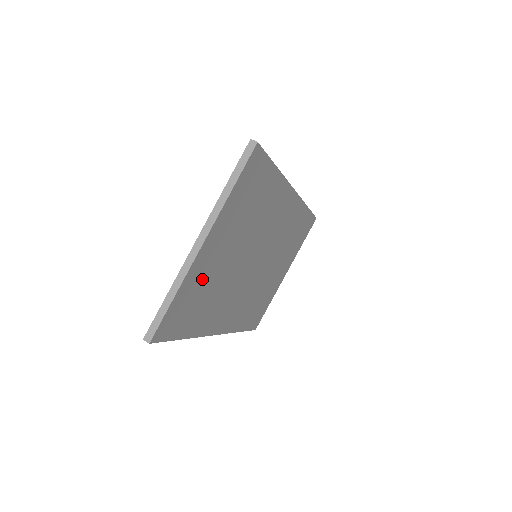
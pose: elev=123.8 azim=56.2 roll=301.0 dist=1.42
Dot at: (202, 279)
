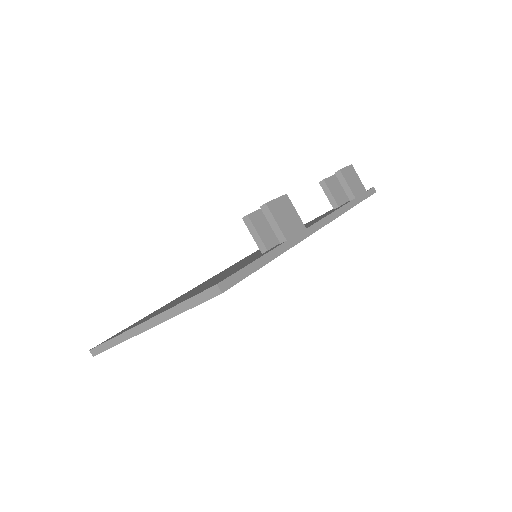
Dot at: occluded
